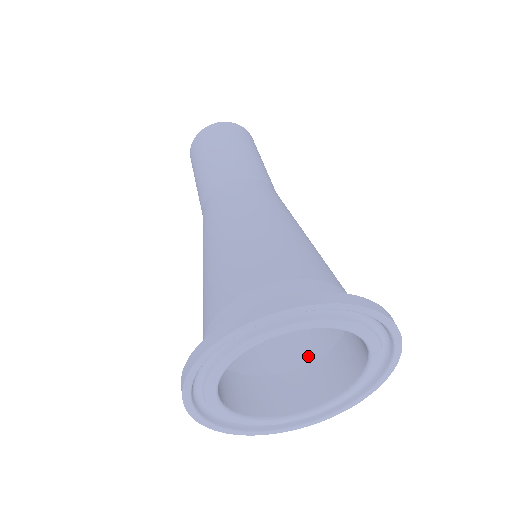
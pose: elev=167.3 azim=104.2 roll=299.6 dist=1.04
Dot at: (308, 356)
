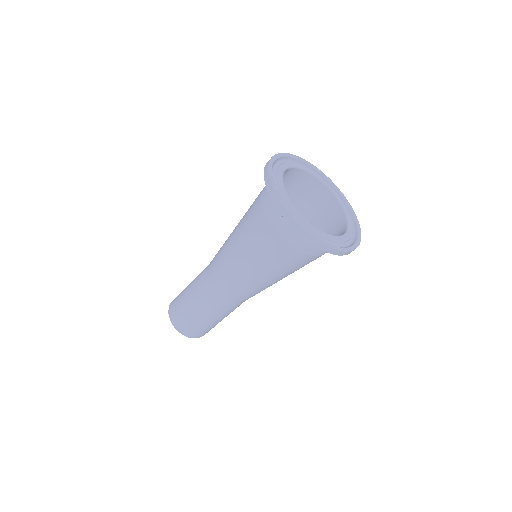
Dot at: occluded
